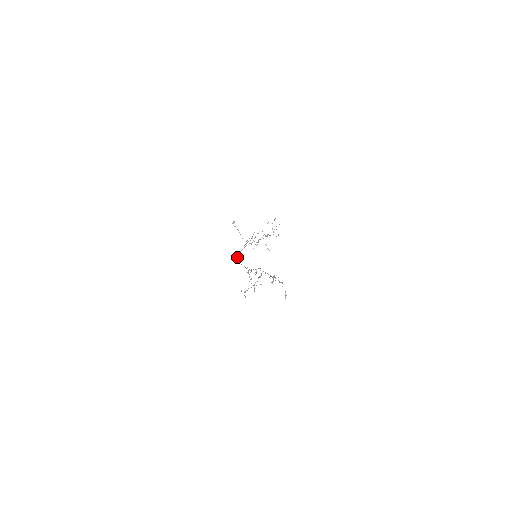
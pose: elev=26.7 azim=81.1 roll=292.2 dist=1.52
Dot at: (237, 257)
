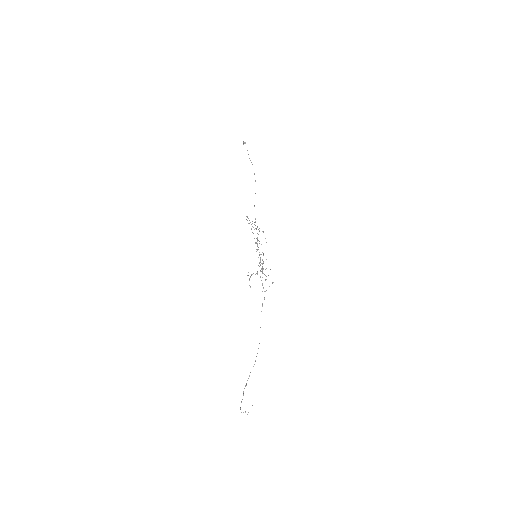
Dot at: occluded
